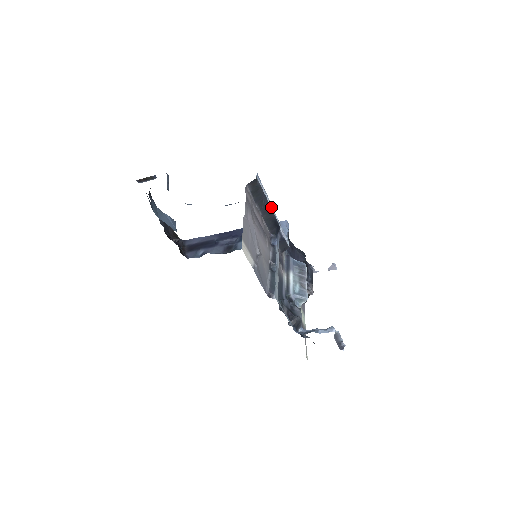
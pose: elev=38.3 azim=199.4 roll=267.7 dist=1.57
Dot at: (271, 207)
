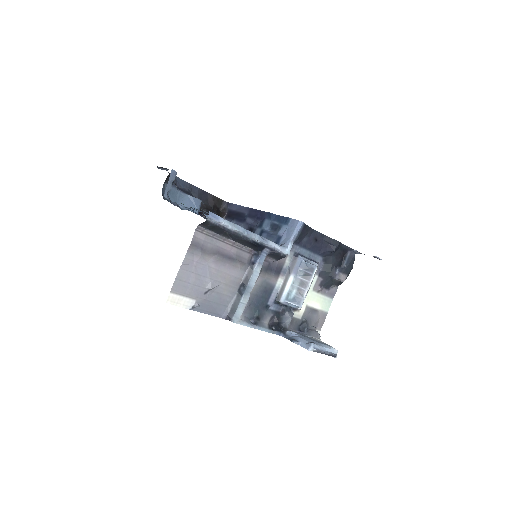
Dot at: (243, 234)
